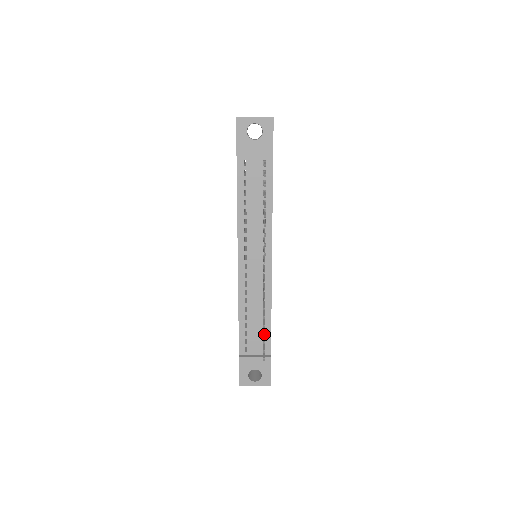
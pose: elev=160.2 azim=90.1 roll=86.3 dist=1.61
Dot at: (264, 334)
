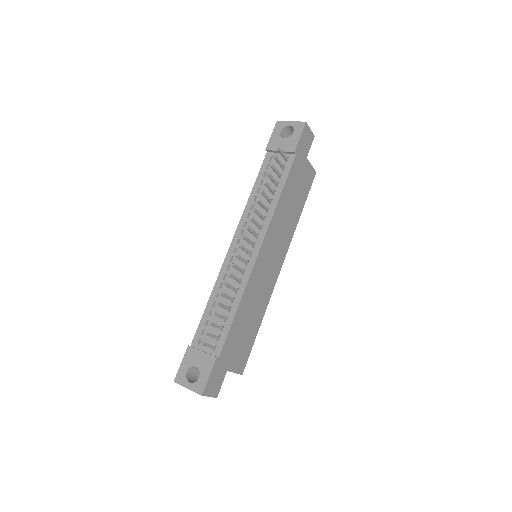
Dot at: (214, 312)
